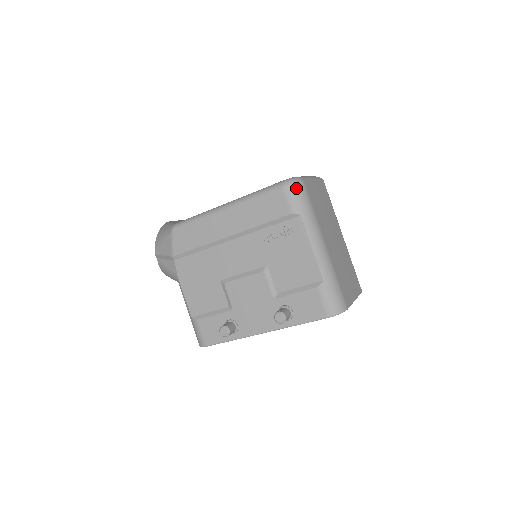
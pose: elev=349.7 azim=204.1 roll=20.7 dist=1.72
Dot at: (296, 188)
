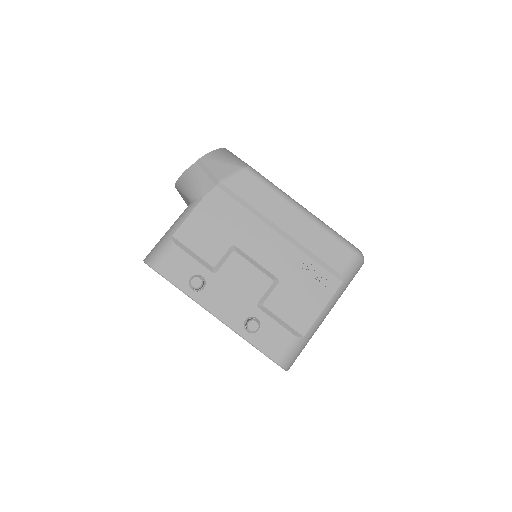
Dot at: (360, 263)
